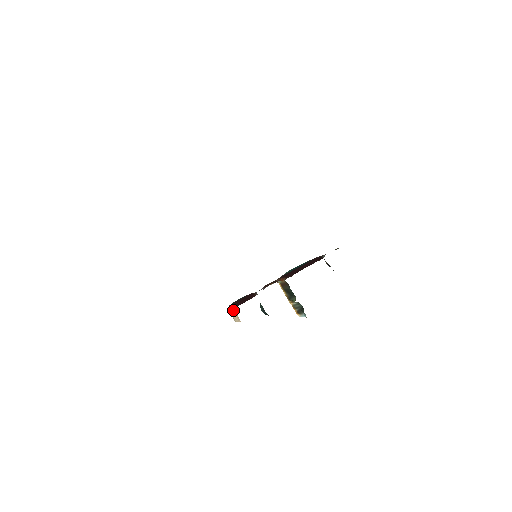
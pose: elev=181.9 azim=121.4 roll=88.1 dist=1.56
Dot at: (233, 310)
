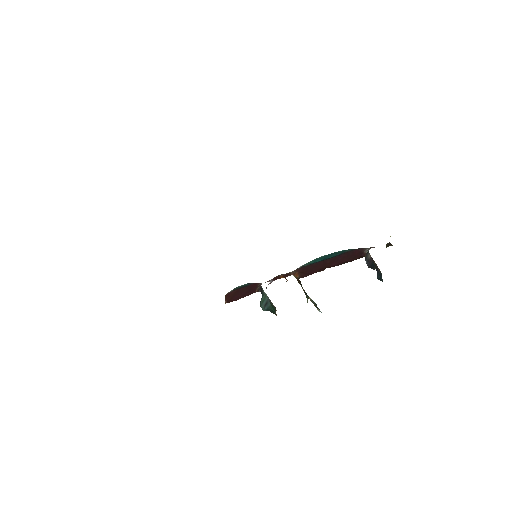
Dot at: occluded
